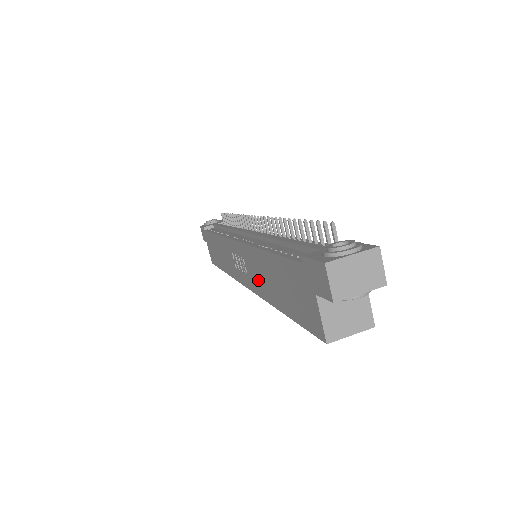
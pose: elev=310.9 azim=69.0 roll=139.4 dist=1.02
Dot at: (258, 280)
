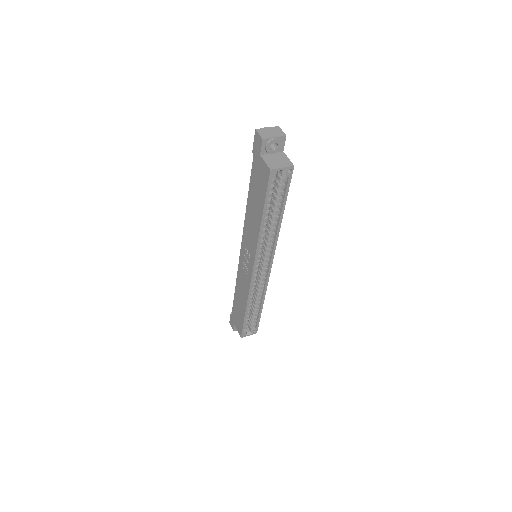
Dot at: (252, 236)
